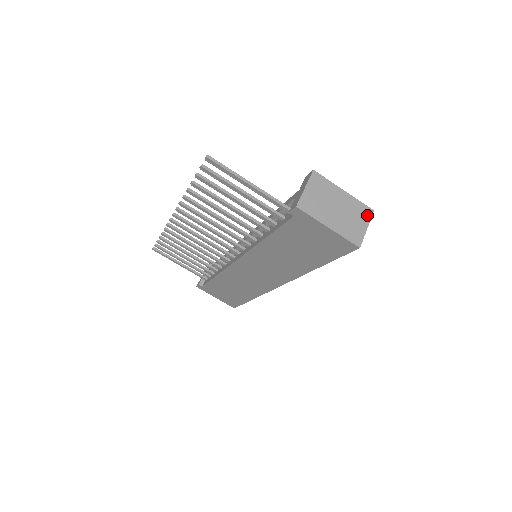
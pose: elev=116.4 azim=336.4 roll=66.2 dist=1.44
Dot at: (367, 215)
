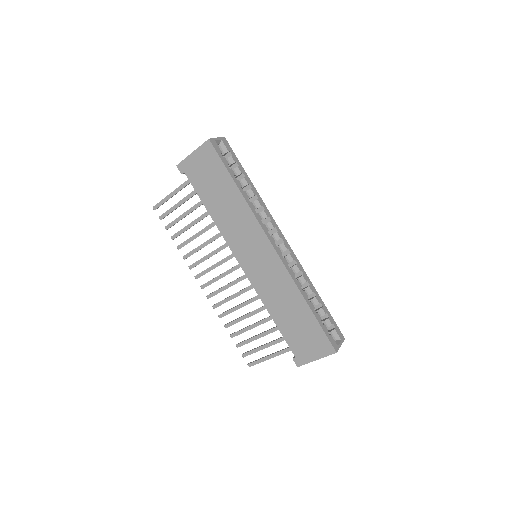
Dot at: occluded
